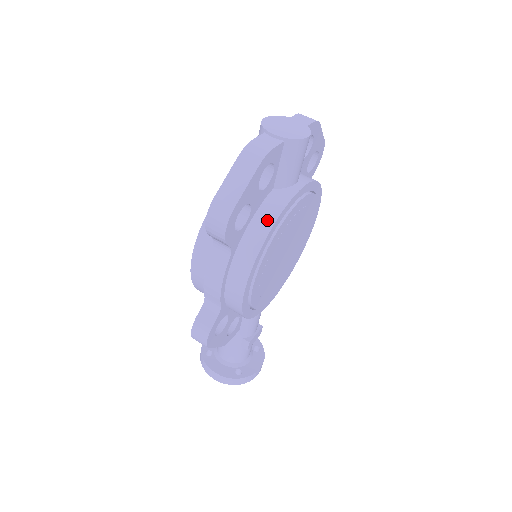
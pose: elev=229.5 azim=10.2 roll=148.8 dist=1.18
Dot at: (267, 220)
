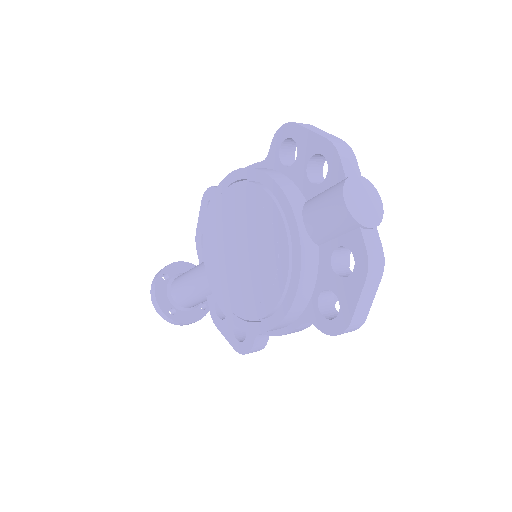
Dot at: occluded
